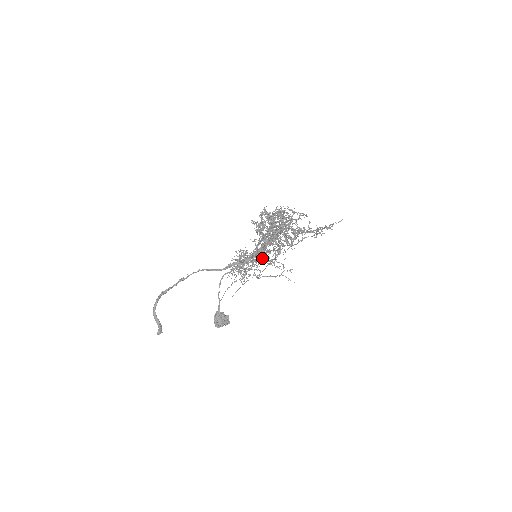
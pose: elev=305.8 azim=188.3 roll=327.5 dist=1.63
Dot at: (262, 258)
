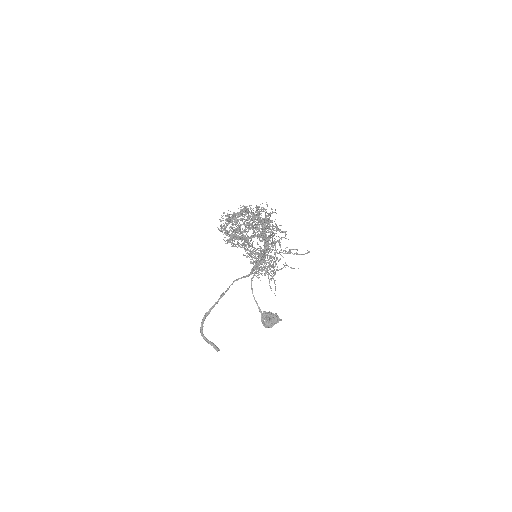
Dot at: occluded
